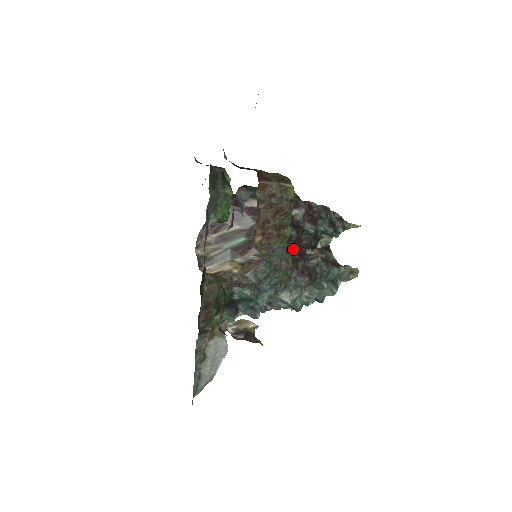
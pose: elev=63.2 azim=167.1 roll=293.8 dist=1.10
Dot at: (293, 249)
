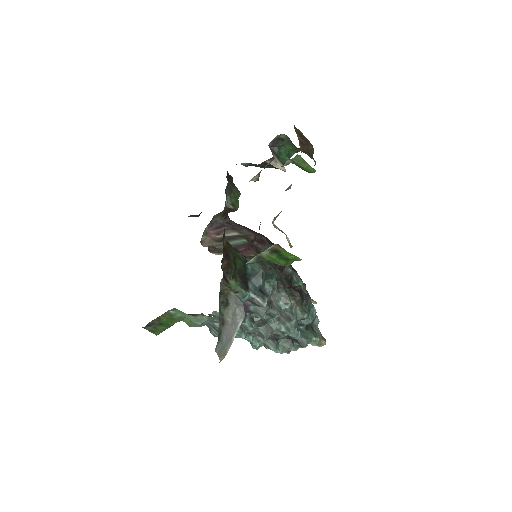
Dot at: occluded
